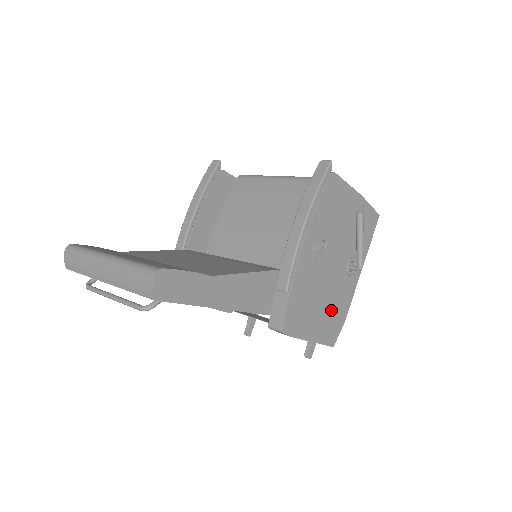
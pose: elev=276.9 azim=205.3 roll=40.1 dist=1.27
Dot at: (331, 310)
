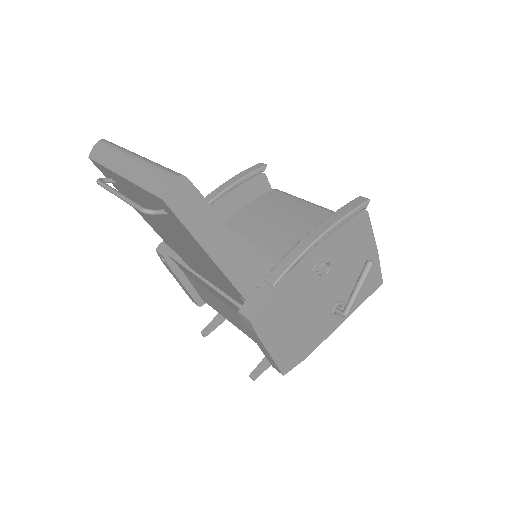
Dot at: (300, 336)
